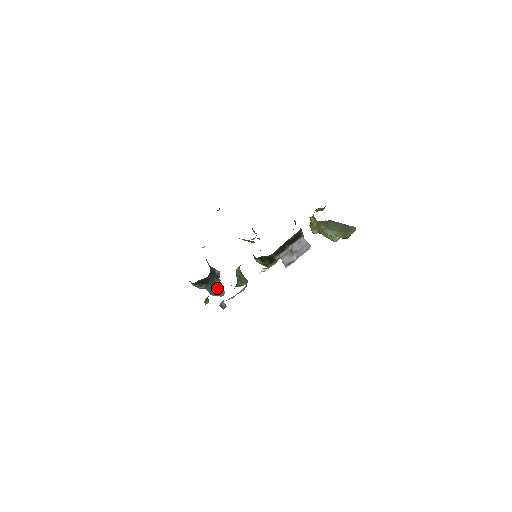
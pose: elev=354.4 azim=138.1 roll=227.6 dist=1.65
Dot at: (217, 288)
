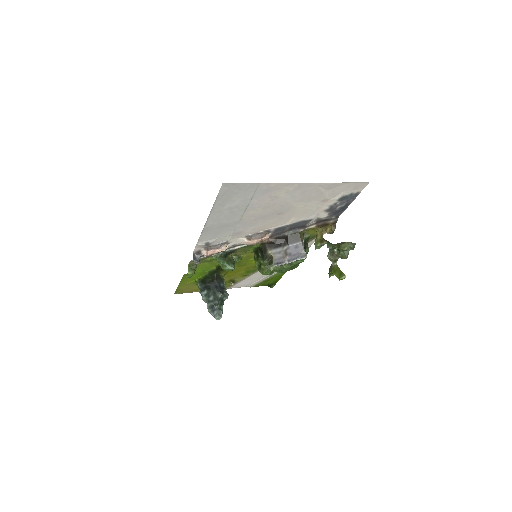
Dot at: (215, 299)
